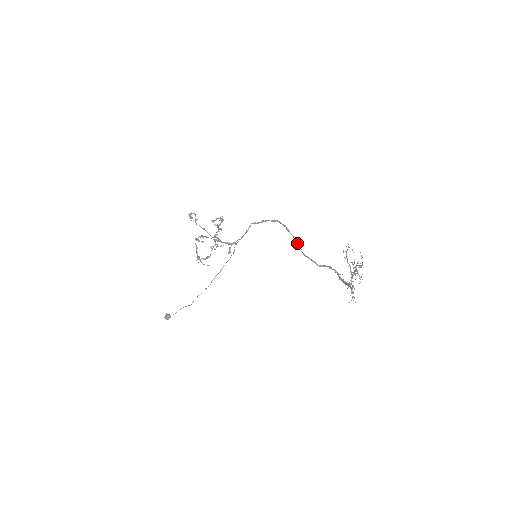
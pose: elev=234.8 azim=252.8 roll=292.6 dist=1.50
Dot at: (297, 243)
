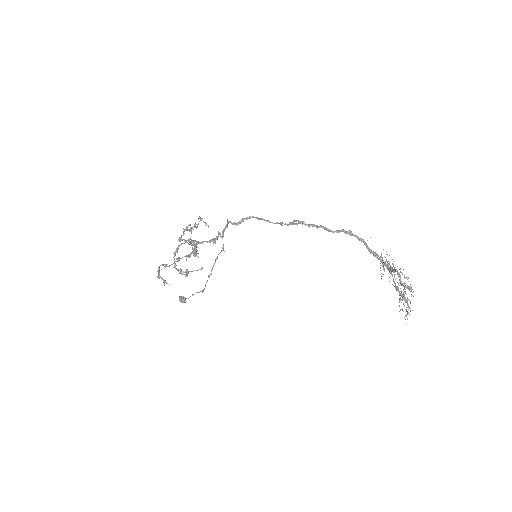
Dot at: occluded
